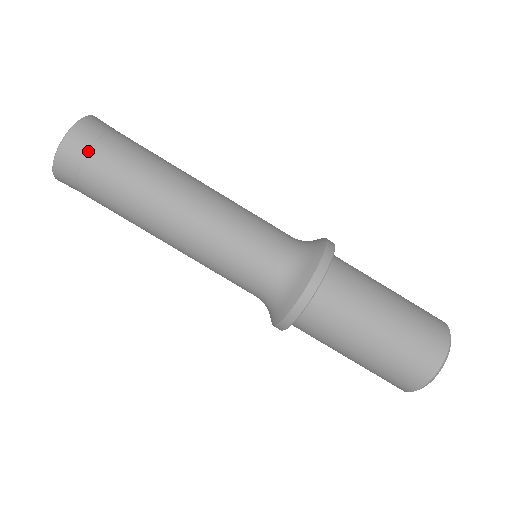
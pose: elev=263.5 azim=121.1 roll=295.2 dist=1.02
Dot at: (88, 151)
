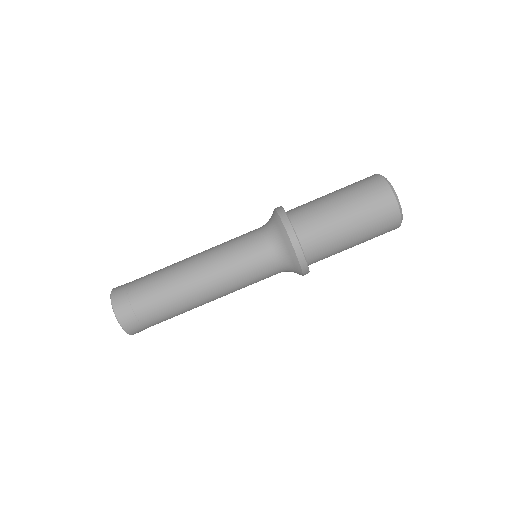
Dot at: (131, 305)
